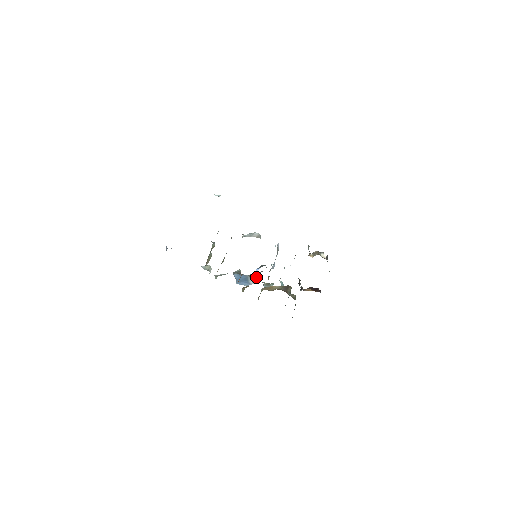
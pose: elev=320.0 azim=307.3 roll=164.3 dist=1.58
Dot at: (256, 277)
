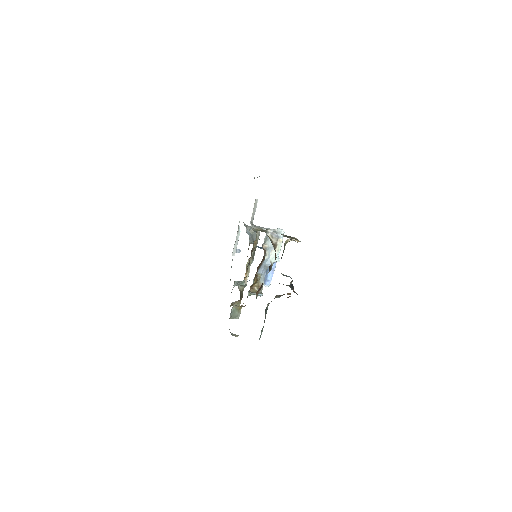
Dot at: occluded
